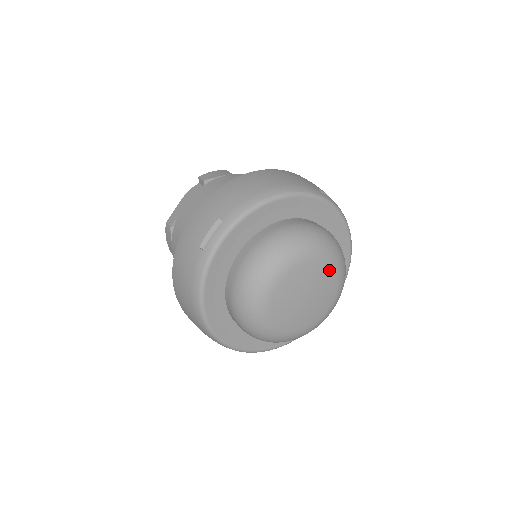
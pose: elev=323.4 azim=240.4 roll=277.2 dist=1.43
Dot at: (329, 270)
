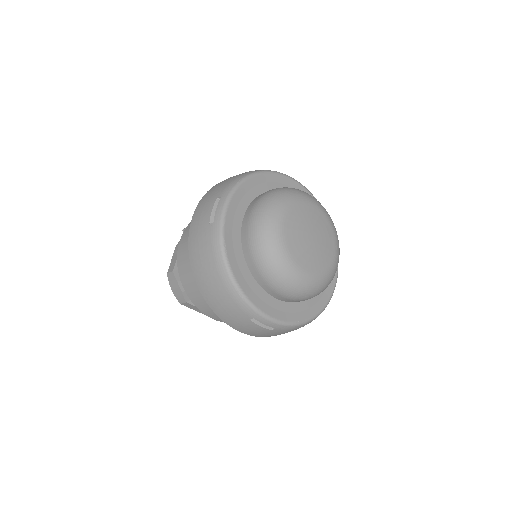
Dot at: (319, 213)
